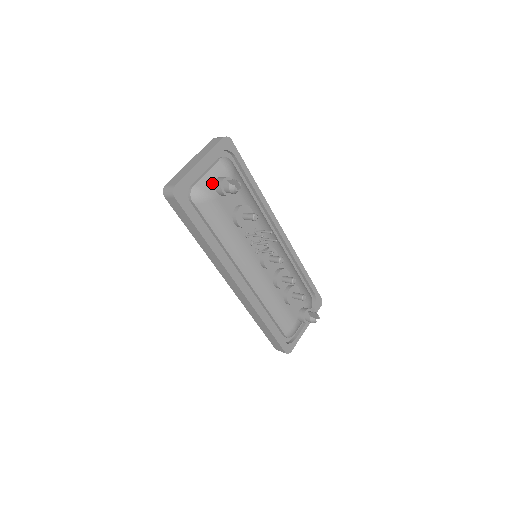
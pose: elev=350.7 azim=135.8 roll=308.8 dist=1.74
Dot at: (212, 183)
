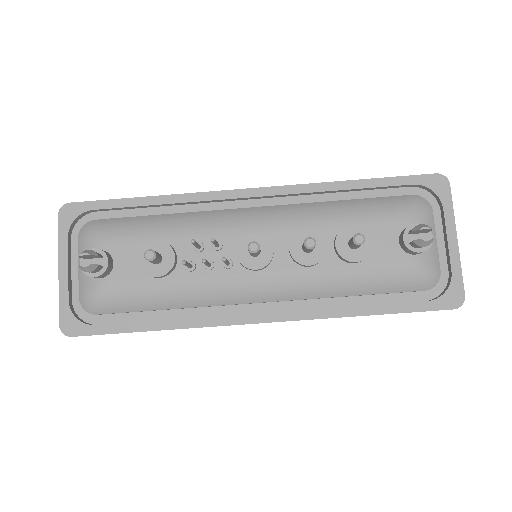
Dot at: occluded
